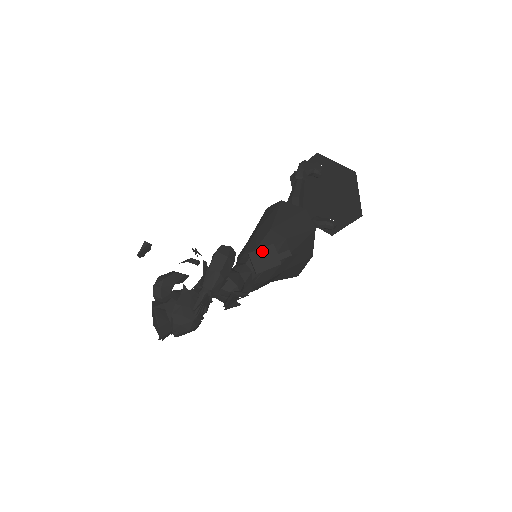
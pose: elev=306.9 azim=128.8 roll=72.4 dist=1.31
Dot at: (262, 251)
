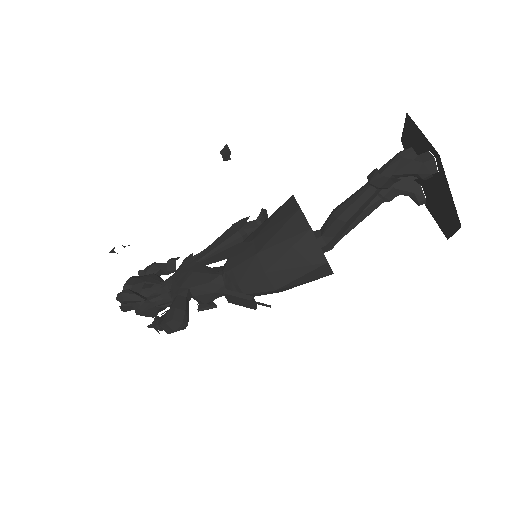
Dot at: (238, 298)
